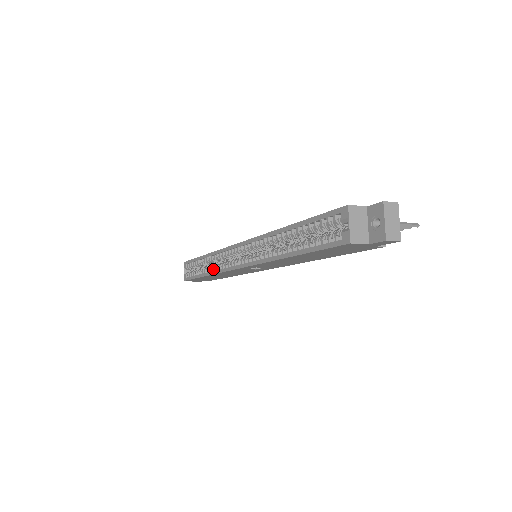
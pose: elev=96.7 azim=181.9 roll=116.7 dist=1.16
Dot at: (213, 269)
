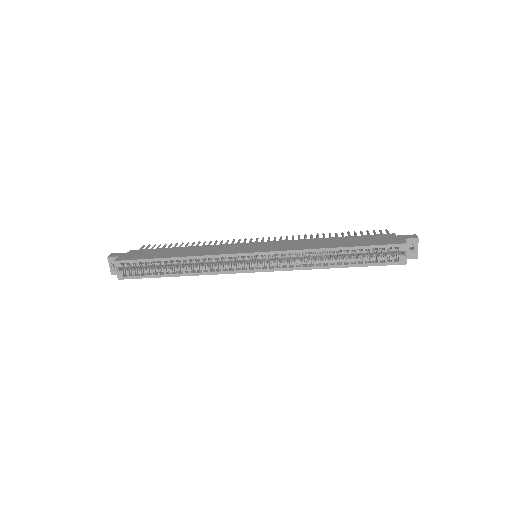
Dot at: (197, 270)
